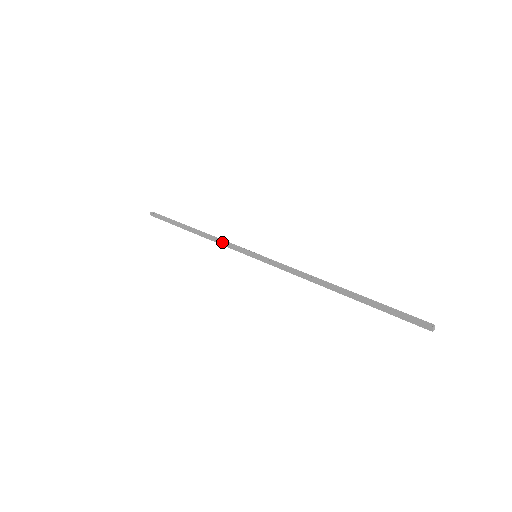
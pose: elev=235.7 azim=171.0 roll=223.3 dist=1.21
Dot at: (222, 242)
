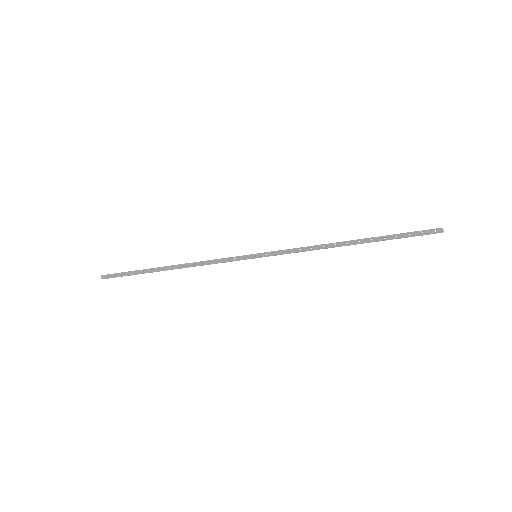
Dot at: (212, 260)
